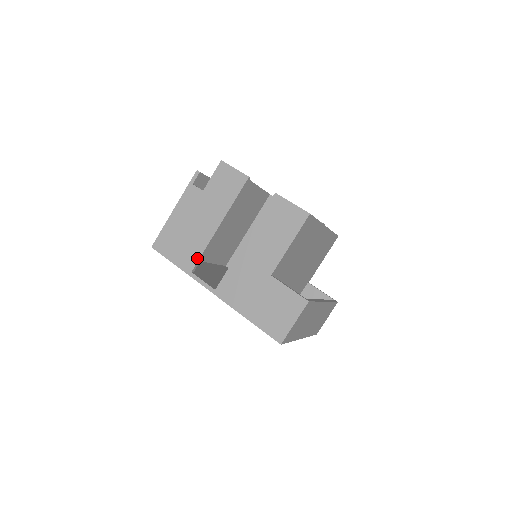
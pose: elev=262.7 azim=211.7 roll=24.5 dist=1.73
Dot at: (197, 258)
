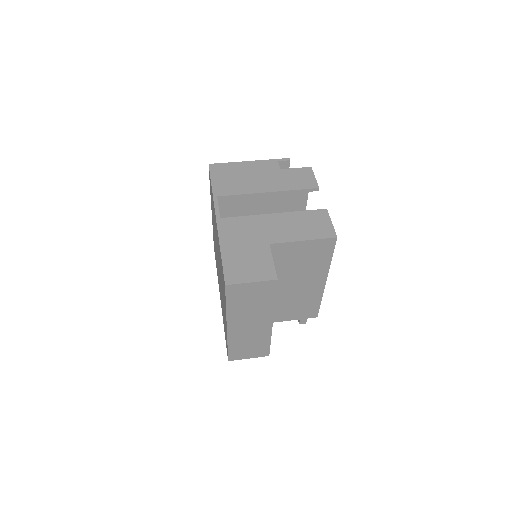
Dot at: (231, 193)
